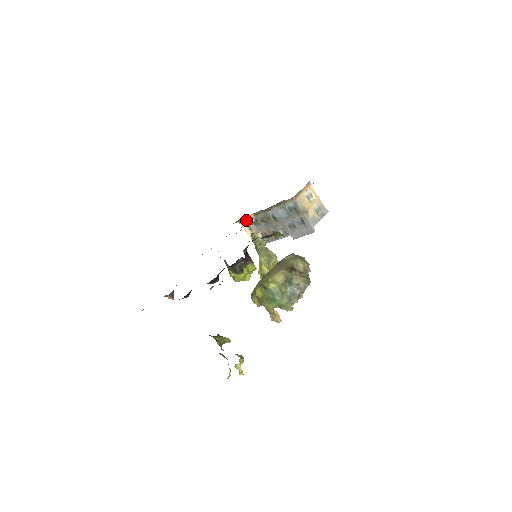
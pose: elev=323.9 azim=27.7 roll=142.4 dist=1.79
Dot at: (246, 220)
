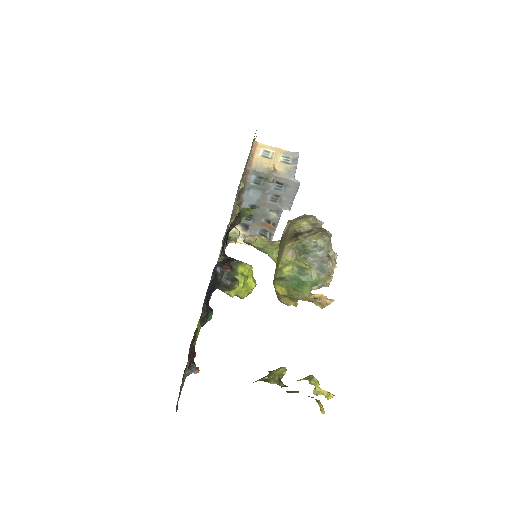
Dot at: occluded
